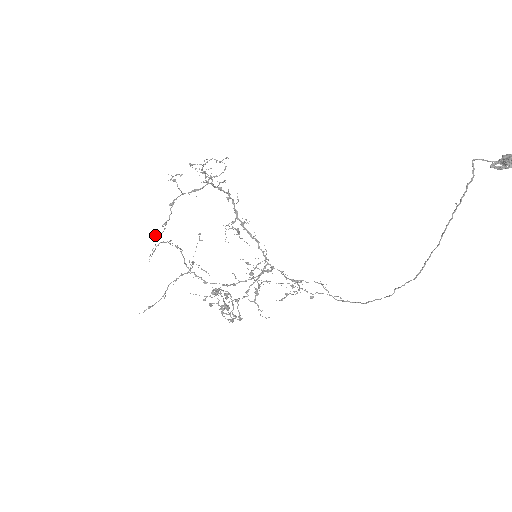
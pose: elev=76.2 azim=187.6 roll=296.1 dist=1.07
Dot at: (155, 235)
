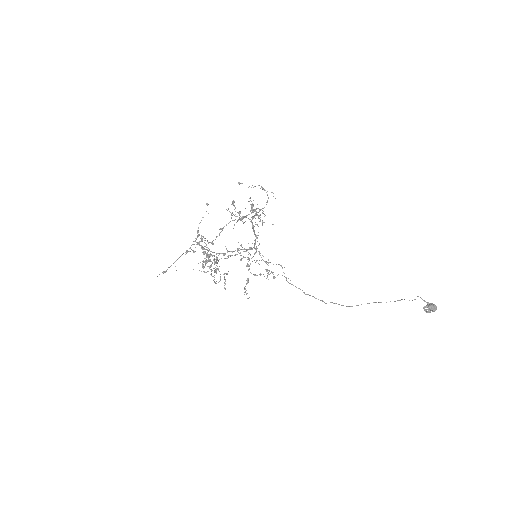
Dot at: (198, 244)
